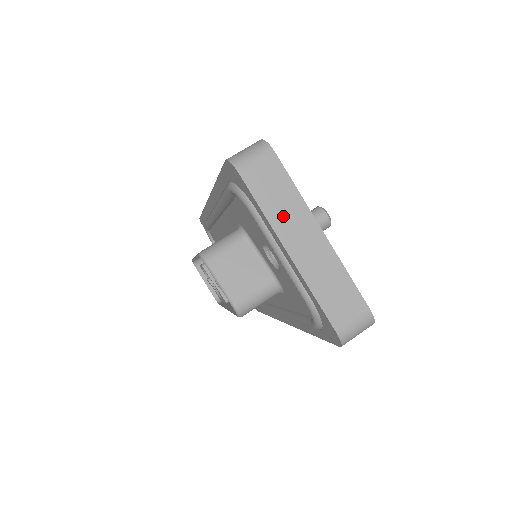
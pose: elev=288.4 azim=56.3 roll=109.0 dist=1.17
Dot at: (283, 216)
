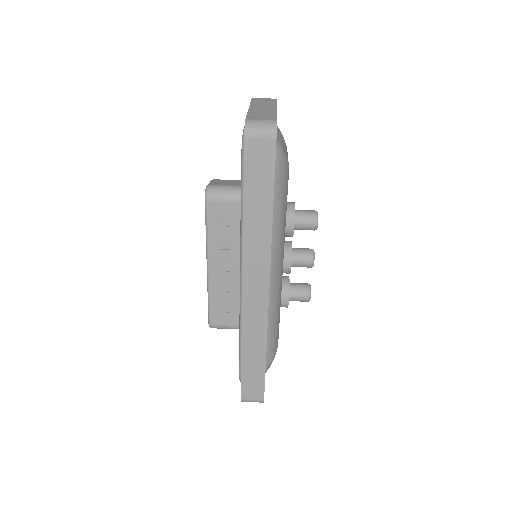
Dot at: (260, 104)
